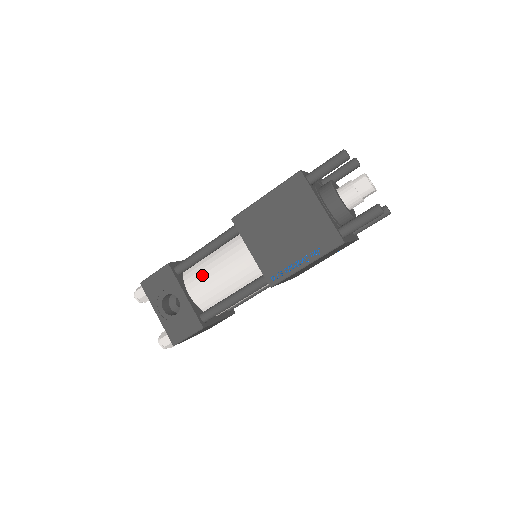
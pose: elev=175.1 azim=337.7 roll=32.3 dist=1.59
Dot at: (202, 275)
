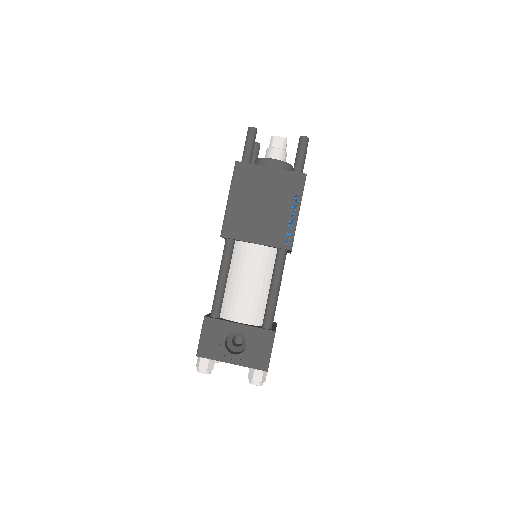
Dot at: (236, 299)
